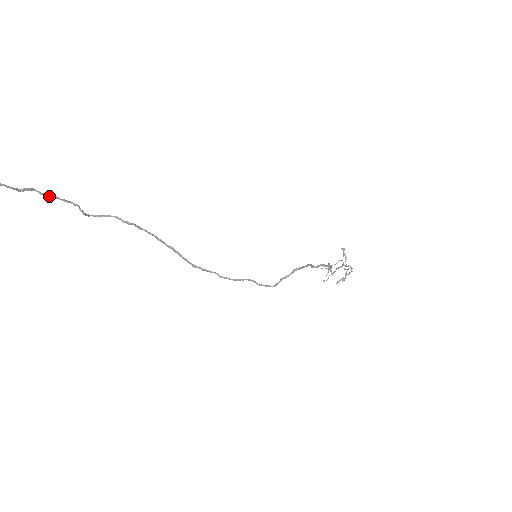
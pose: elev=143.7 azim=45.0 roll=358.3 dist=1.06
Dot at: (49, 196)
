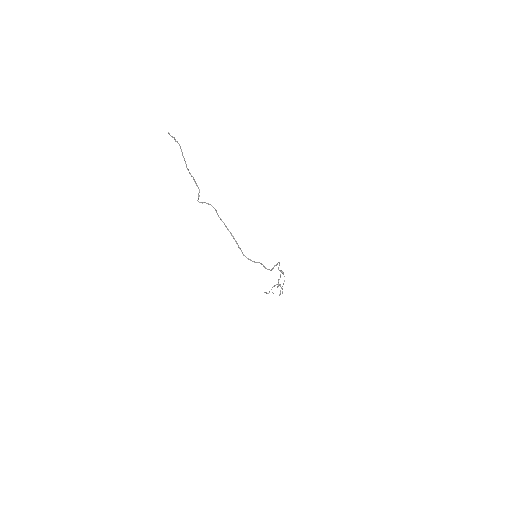
Dot at: (193, 178)
